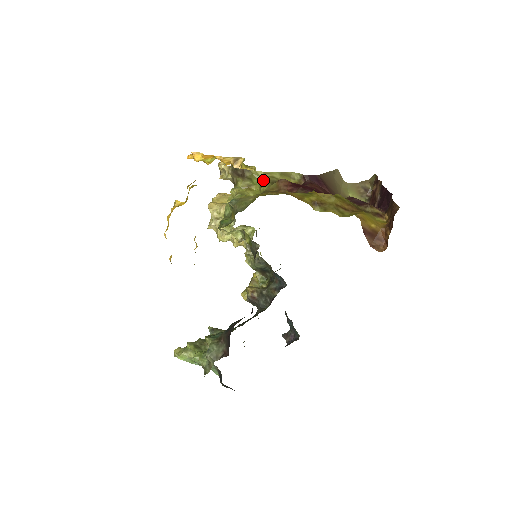
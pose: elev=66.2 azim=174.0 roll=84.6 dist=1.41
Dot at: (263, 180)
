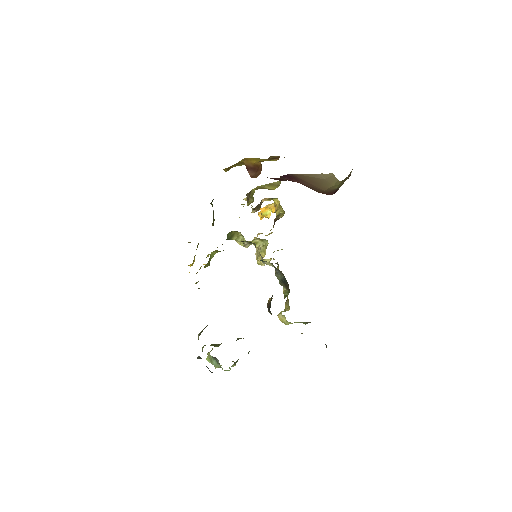
Dot at: (254, 192)
